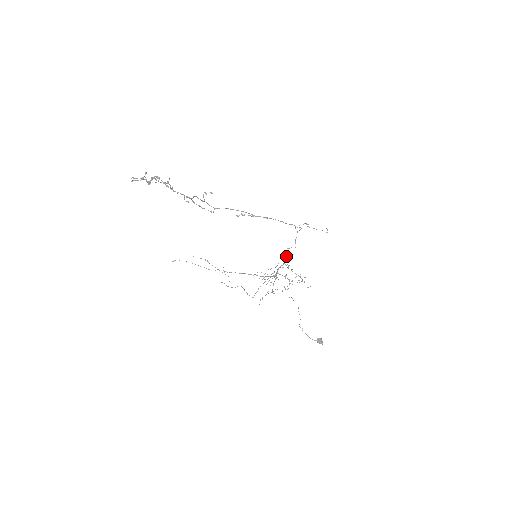
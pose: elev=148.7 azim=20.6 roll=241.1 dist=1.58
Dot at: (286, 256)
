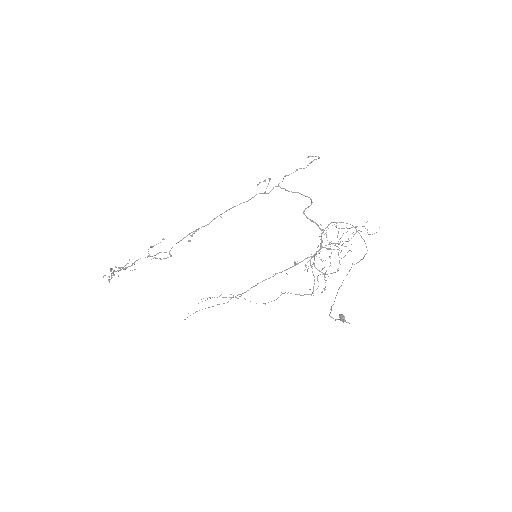
Dot at: (312, 221)
